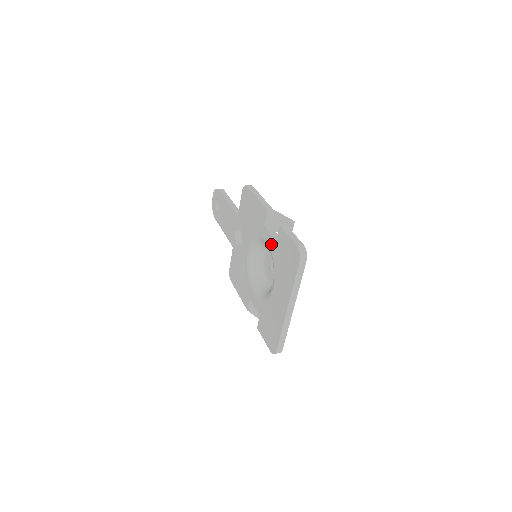
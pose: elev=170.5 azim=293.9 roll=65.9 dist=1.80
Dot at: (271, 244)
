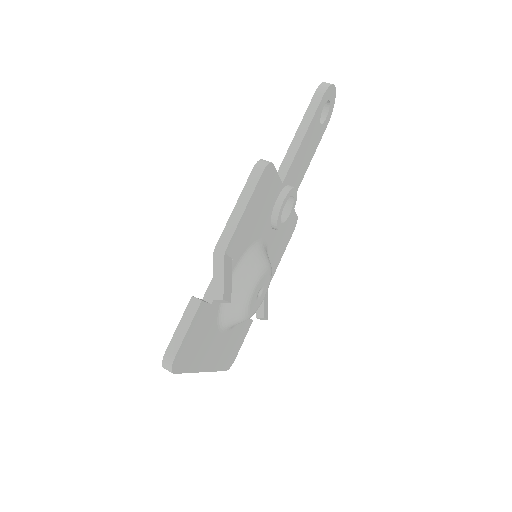
Dot at: occluded
